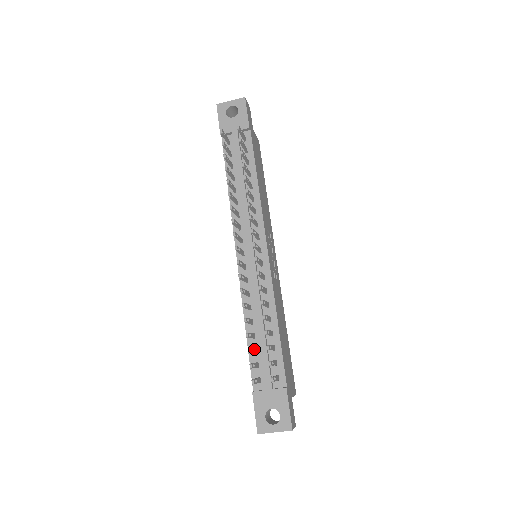
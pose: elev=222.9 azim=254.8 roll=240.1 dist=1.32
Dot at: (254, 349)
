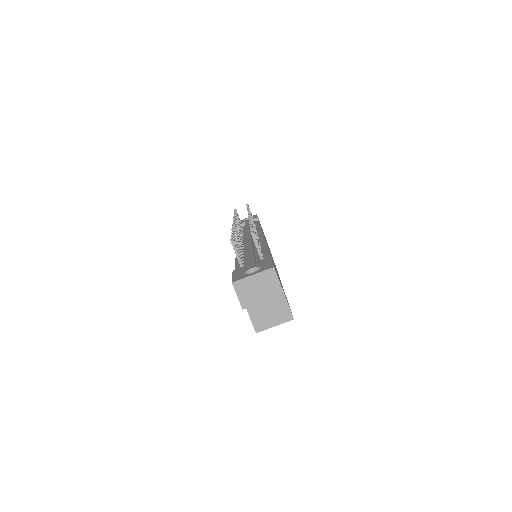
Dot at: (240, 252)
